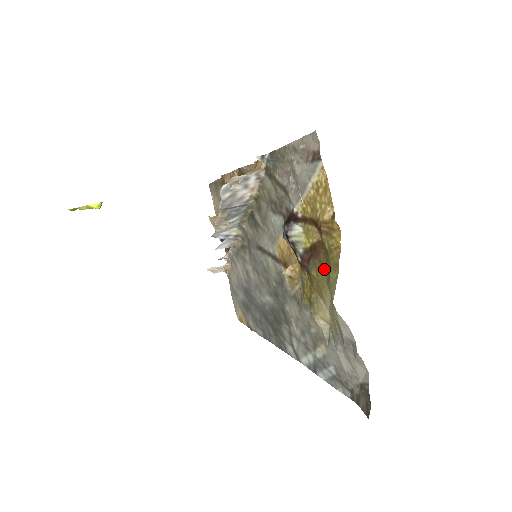
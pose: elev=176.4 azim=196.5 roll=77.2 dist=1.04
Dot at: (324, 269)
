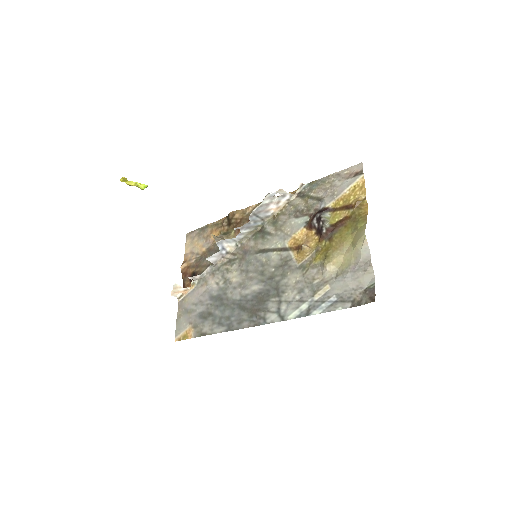
Dot at: (350, 228)
